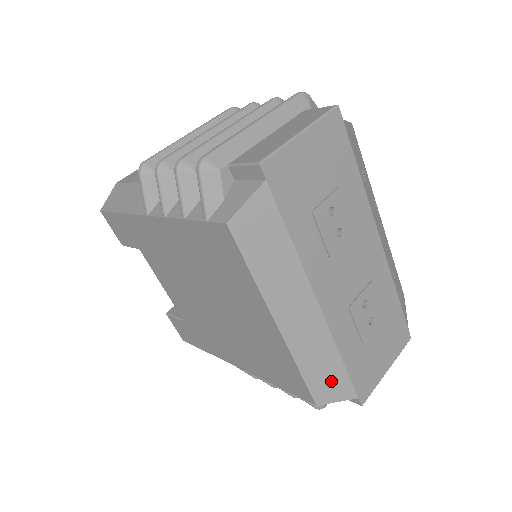
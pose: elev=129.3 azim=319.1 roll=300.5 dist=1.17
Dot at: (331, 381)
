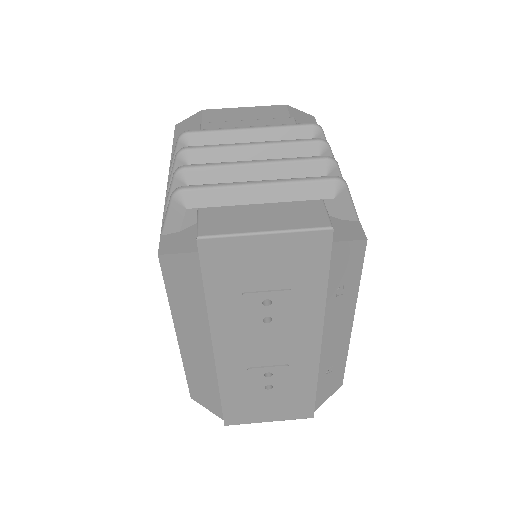
Dot at: (207, 396)
